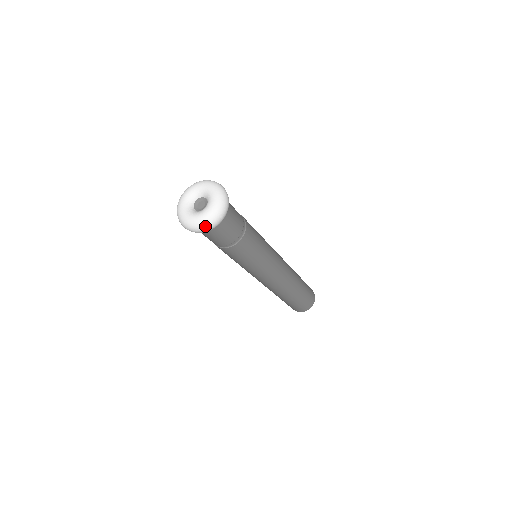
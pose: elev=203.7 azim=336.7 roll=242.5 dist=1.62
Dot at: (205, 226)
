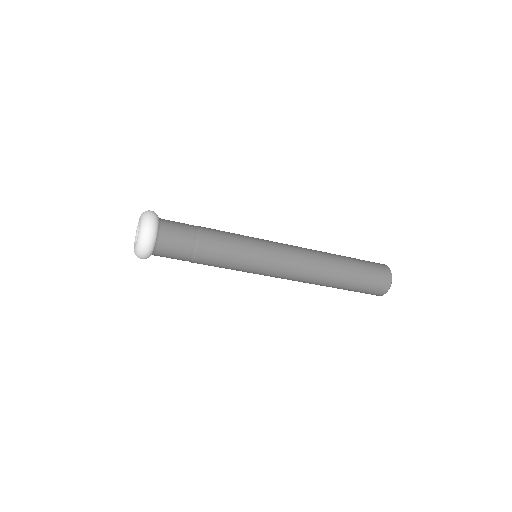
Dot at: (145, 229)
